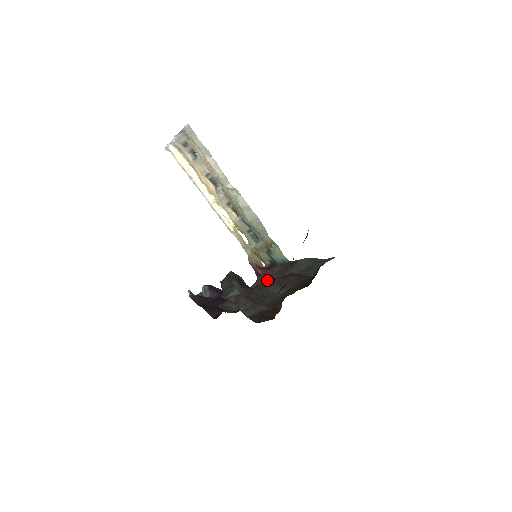
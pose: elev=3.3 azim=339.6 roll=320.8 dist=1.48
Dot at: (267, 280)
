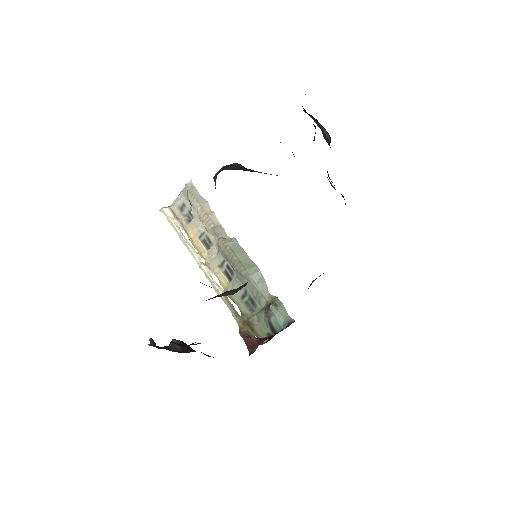
Dot at: occluded
